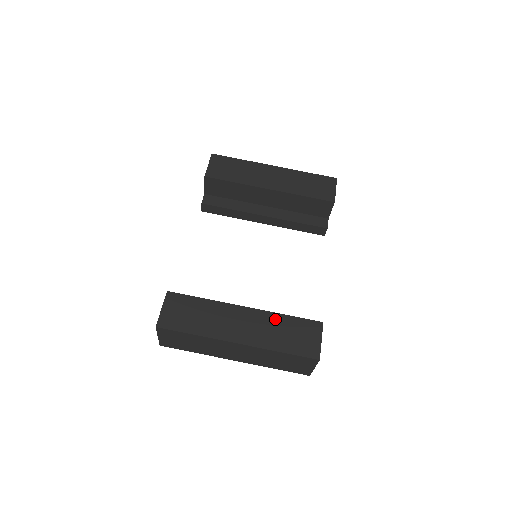
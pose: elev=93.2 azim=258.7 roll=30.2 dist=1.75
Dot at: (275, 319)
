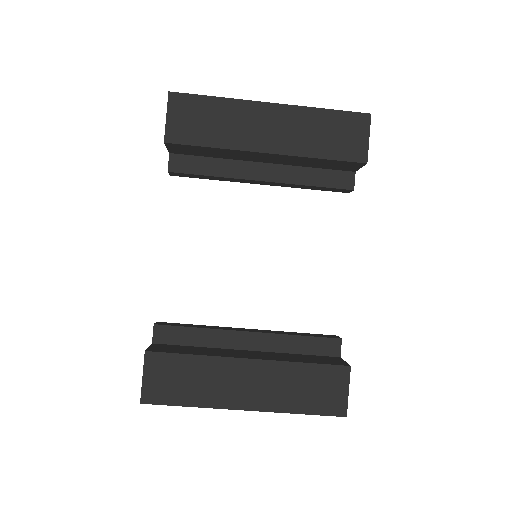
Dot at: (289, 371)
